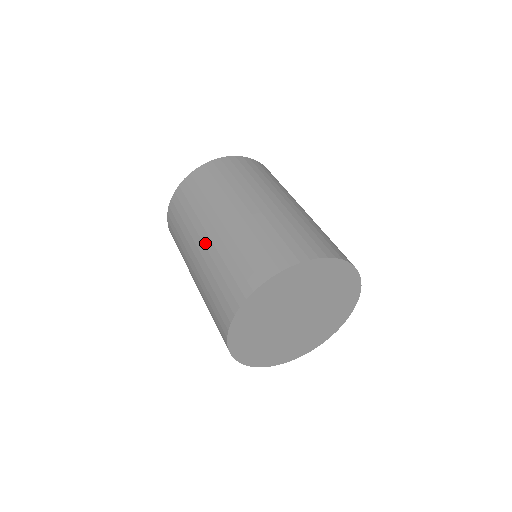
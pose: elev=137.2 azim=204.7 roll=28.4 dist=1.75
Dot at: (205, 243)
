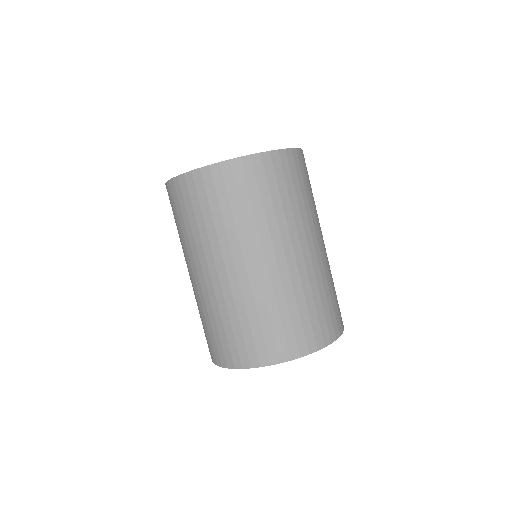
Dot at: occluded
